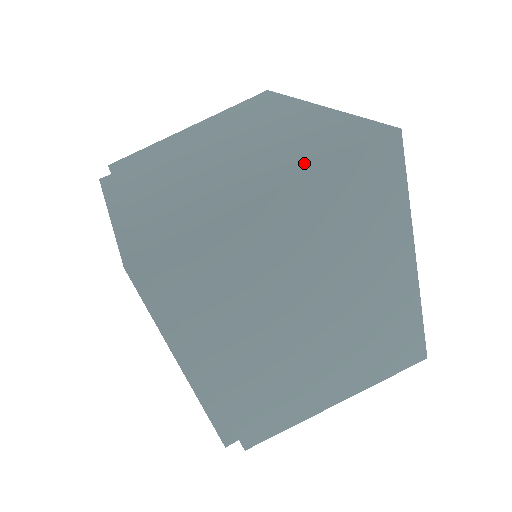
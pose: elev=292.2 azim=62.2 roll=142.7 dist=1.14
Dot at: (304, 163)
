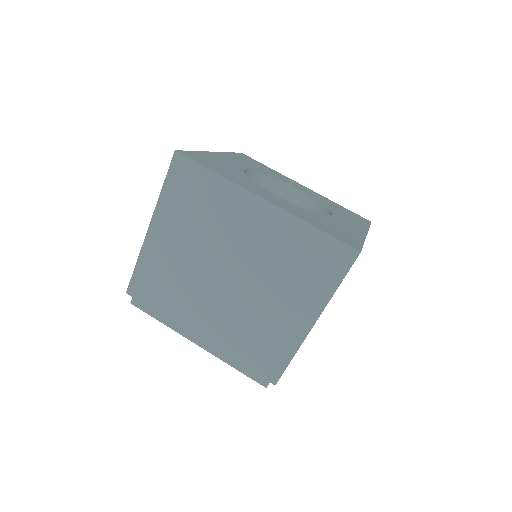
Dot at: (315, 295)
